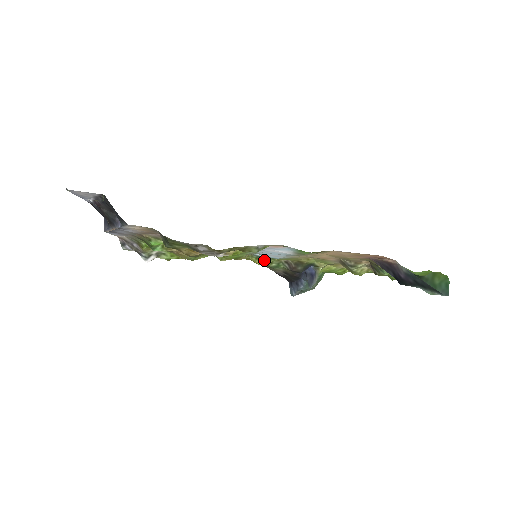
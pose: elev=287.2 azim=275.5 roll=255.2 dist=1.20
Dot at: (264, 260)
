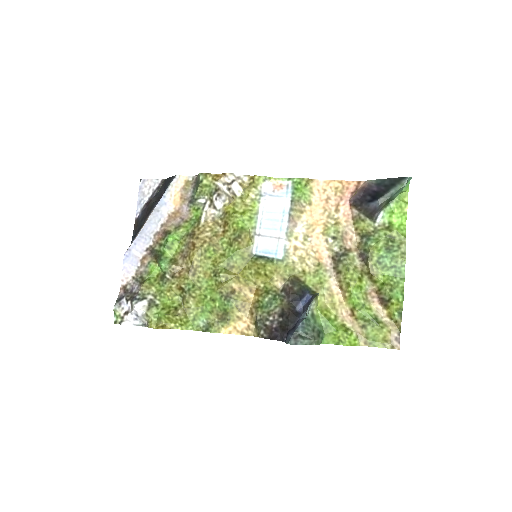
Dot at: (263, 260)
